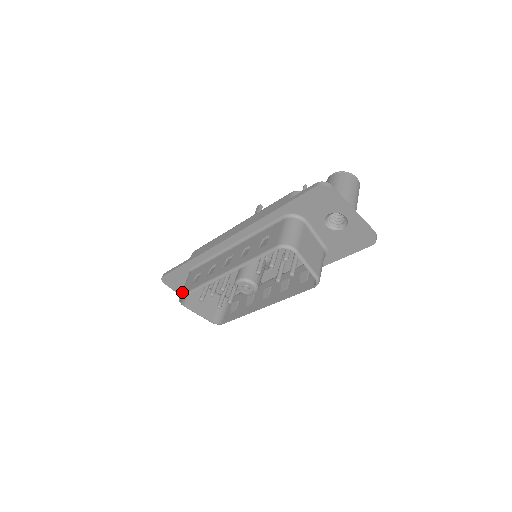
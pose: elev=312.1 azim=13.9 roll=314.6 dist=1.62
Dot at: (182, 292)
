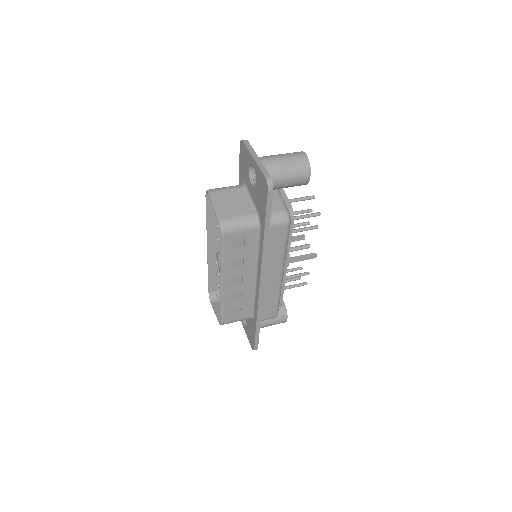
Dot at: (212, 288)
